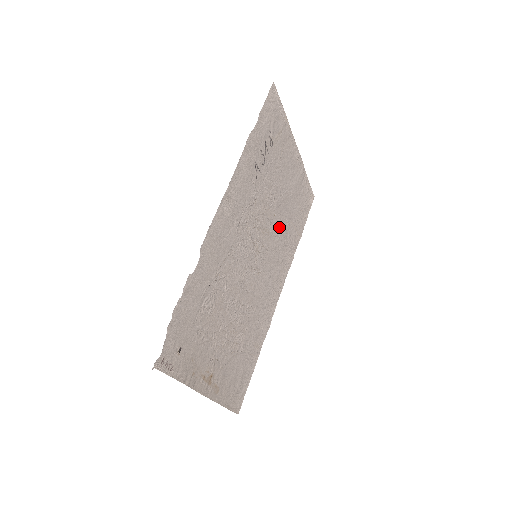
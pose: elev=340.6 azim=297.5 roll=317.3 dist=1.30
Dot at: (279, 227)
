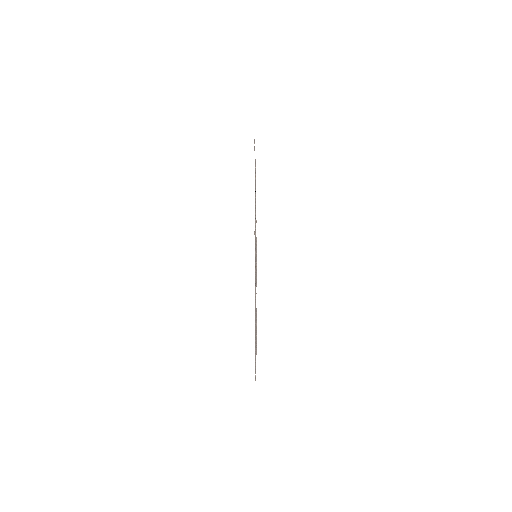
Dot at: occluded
